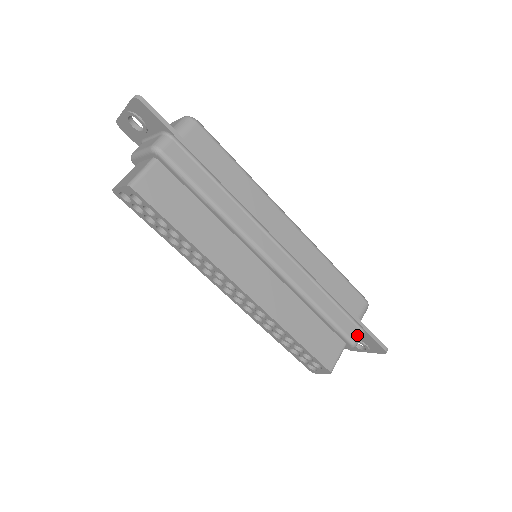
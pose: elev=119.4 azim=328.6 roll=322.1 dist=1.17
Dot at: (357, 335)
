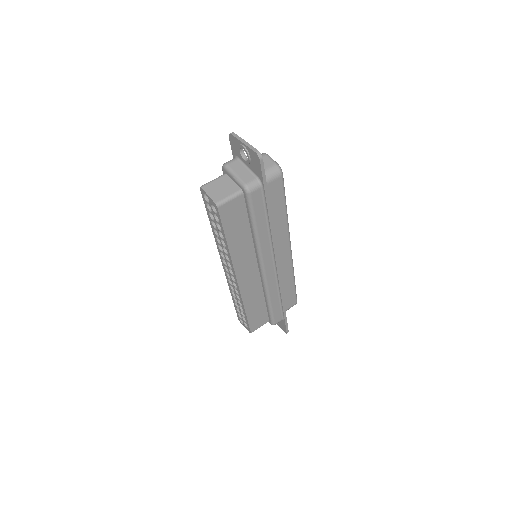
Dot at: (279, 321)
